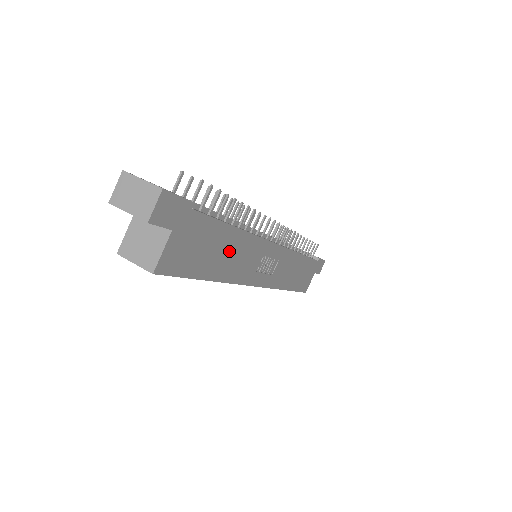
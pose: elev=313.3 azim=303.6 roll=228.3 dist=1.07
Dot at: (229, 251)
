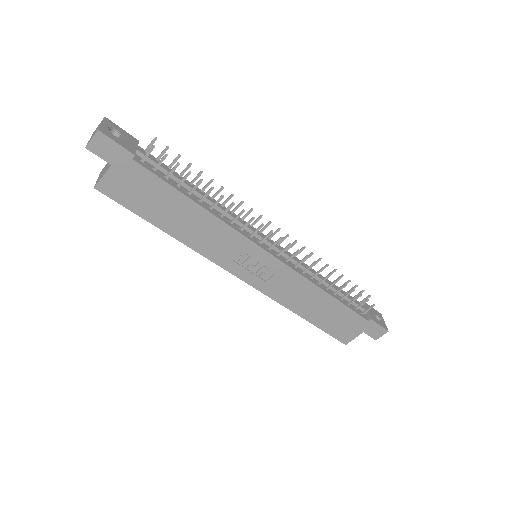
Dot at: (188, 219)
